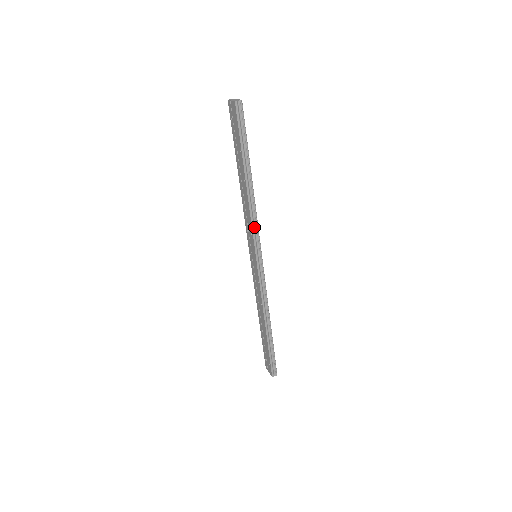
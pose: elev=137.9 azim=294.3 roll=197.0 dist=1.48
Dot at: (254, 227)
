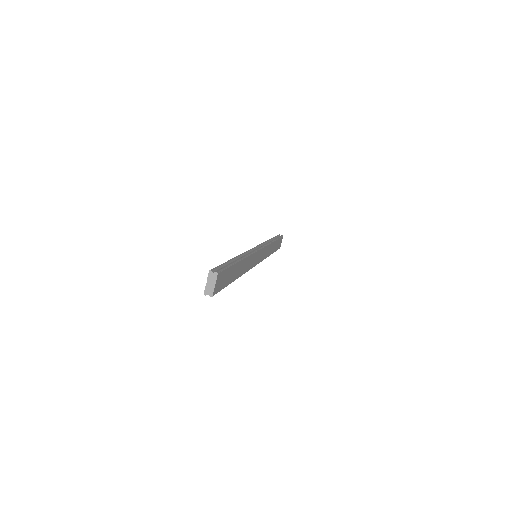
Dot at: occluded
